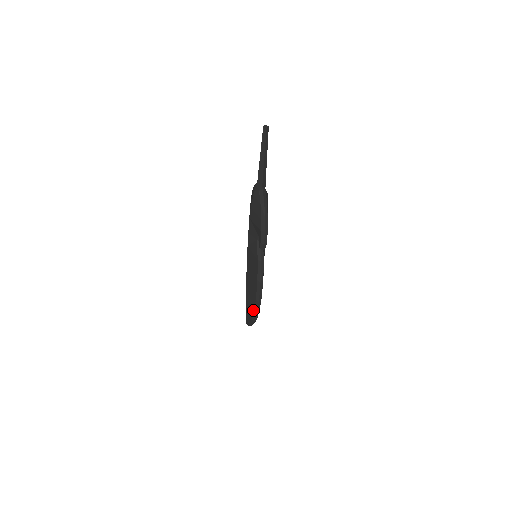
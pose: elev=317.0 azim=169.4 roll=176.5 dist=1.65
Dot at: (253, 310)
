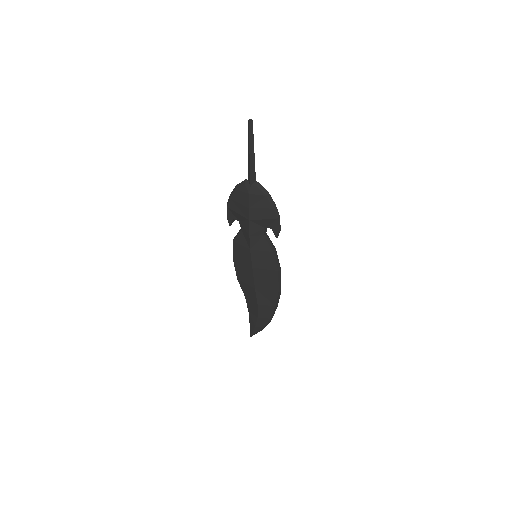
Dot at: (274, 306)
